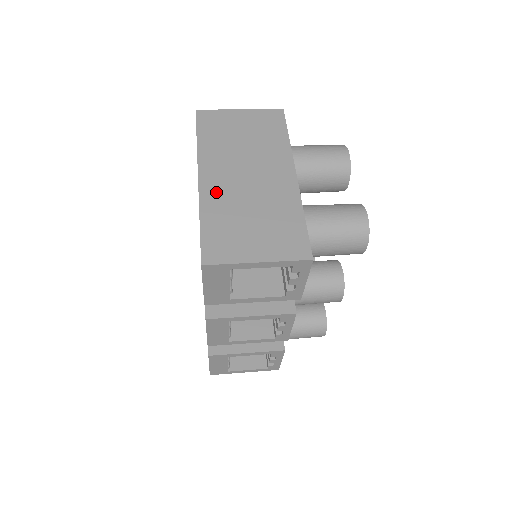
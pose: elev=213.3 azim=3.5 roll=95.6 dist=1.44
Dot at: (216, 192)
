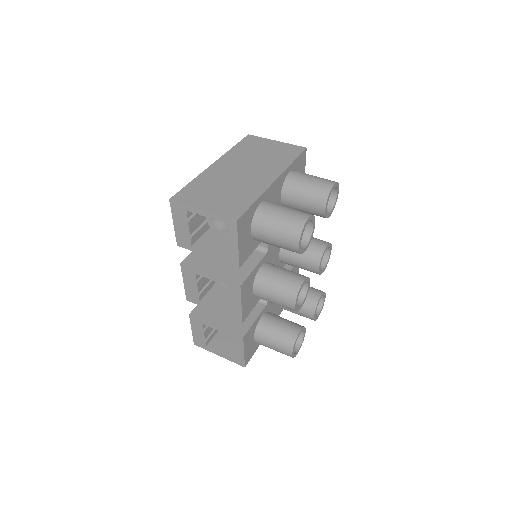
Dot at: (216, 172)
